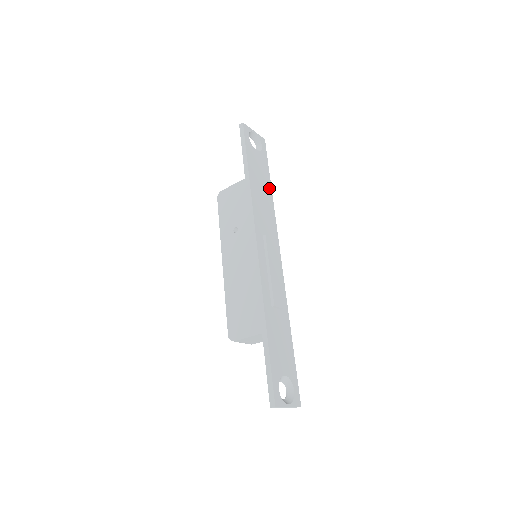
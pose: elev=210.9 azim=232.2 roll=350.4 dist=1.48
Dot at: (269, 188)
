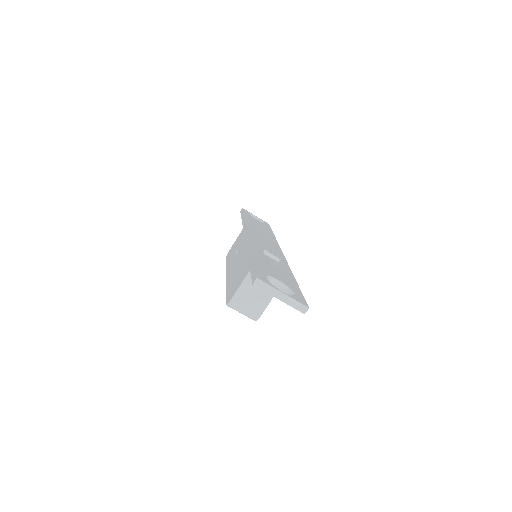
Dot at: (271, 233)
